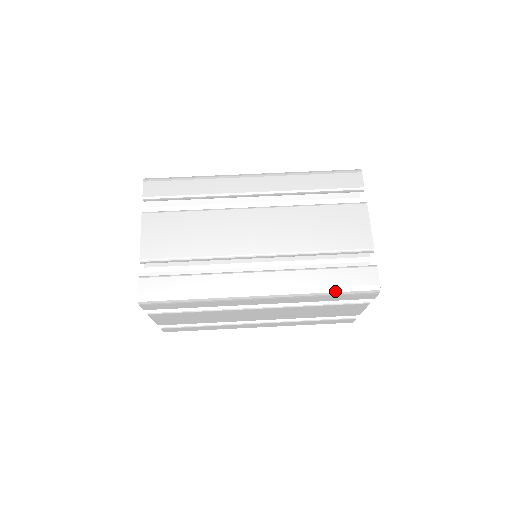
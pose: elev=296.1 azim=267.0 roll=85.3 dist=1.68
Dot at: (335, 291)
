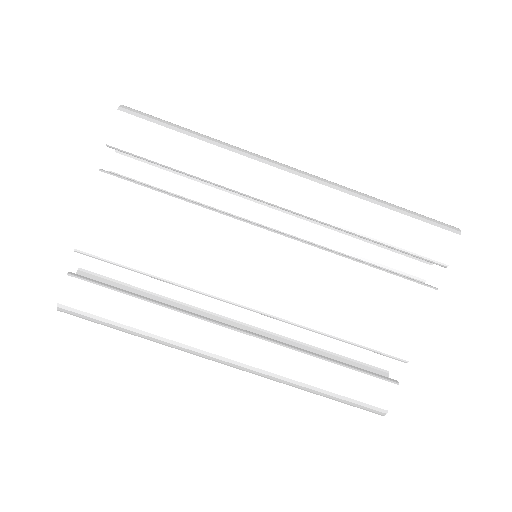
Dot at: (327, 396)
